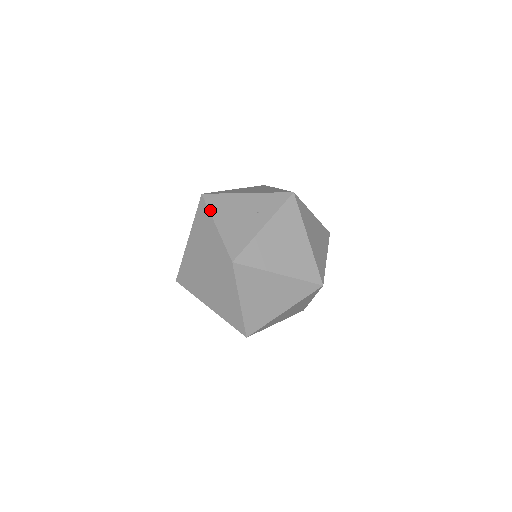
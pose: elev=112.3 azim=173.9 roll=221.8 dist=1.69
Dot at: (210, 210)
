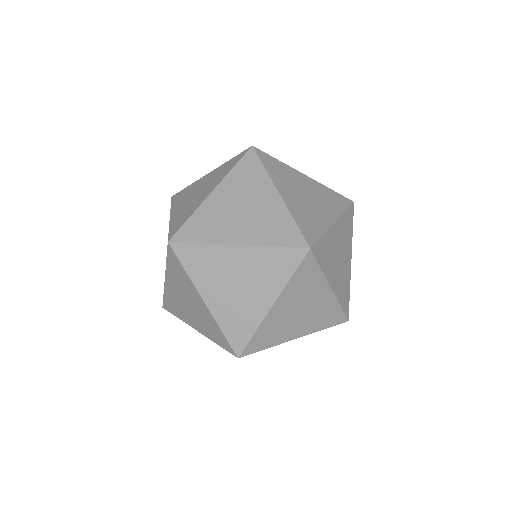
Dot at: (268, 170)
